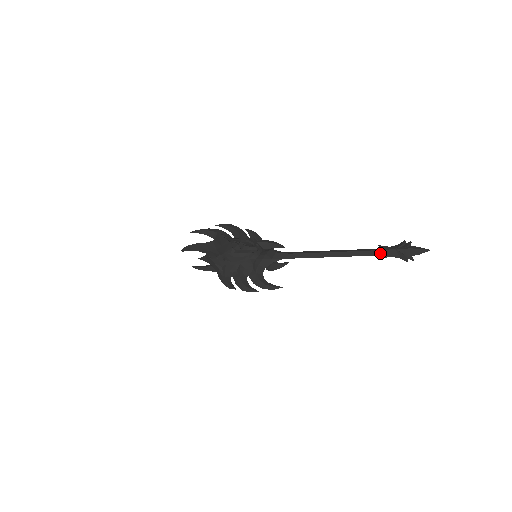
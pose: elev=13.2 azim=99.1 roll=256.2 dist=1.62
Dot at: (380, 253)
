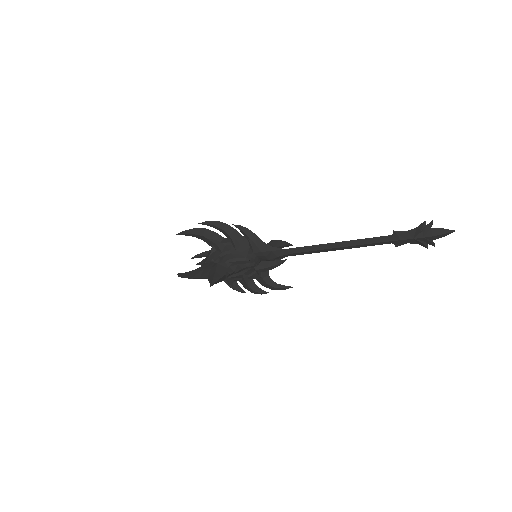
Dot at: (395, 242)
